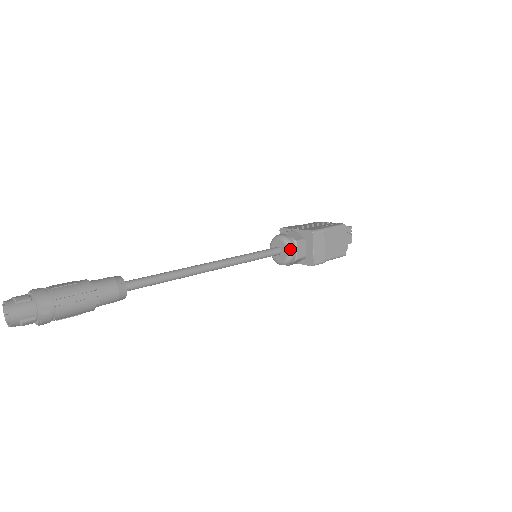
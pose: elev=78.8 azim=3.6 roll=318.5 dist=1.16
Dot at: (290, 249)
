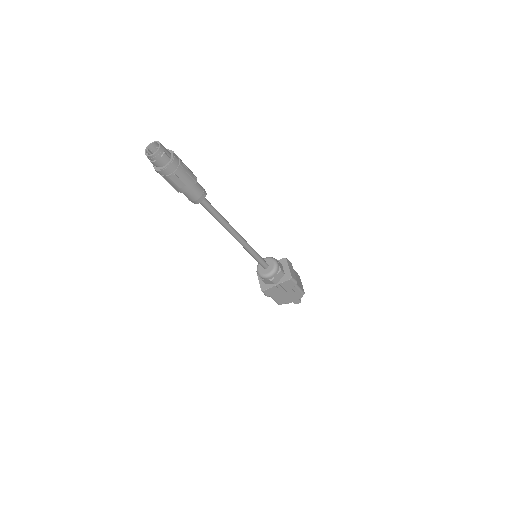
Dot at: (275, 261)
